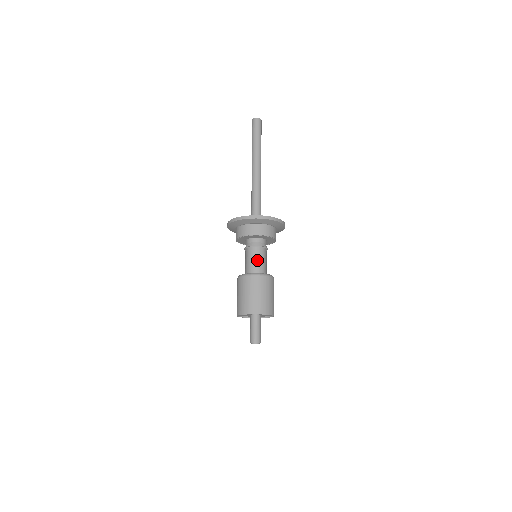
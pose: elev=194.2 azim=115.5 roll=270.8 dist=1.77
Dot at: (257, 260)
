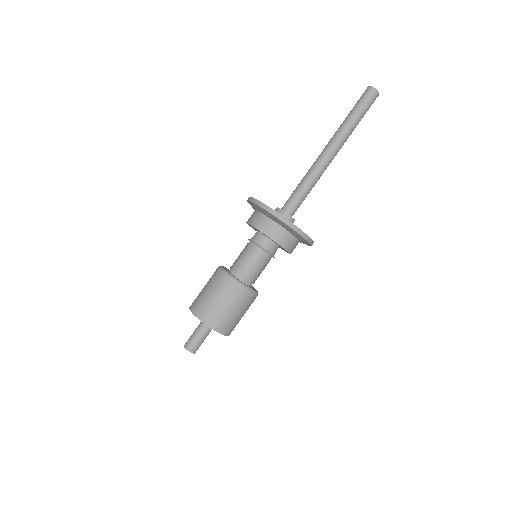
Dot at: (252, 264)
